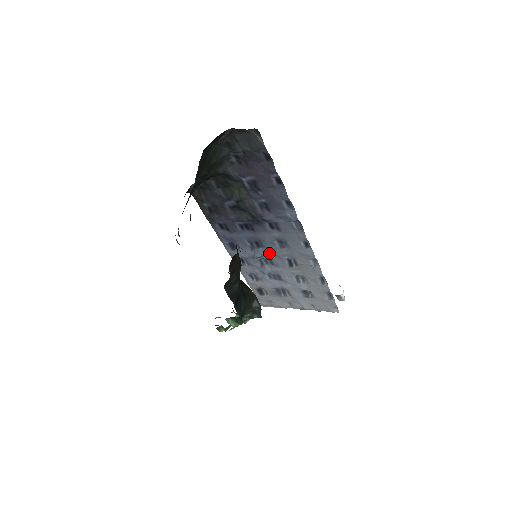
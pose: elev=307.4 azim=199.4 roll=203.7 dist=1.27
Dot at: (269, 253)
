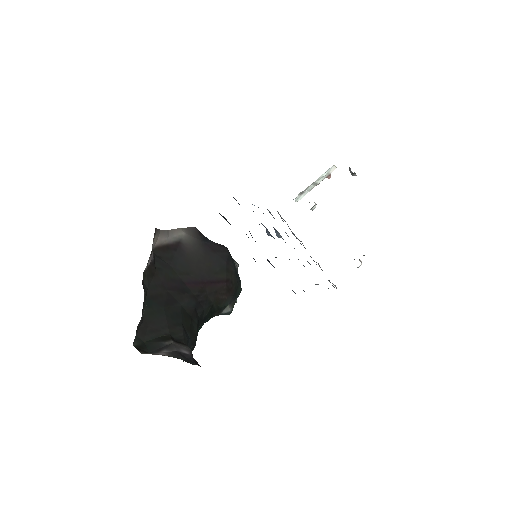
Dot at: occluded
